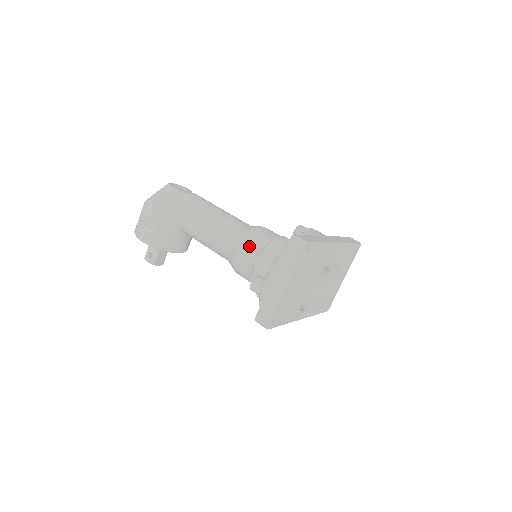
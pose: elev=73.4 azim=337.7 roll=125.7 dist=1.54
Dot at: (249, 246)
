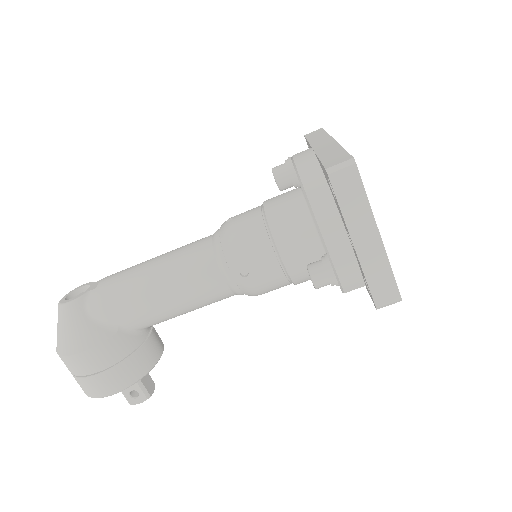
Dot at: (252, 252)
